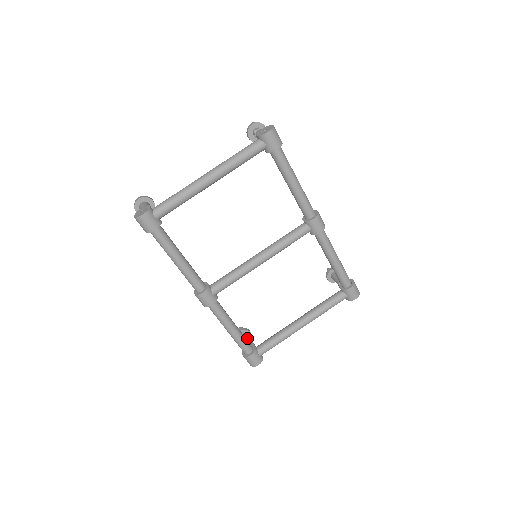
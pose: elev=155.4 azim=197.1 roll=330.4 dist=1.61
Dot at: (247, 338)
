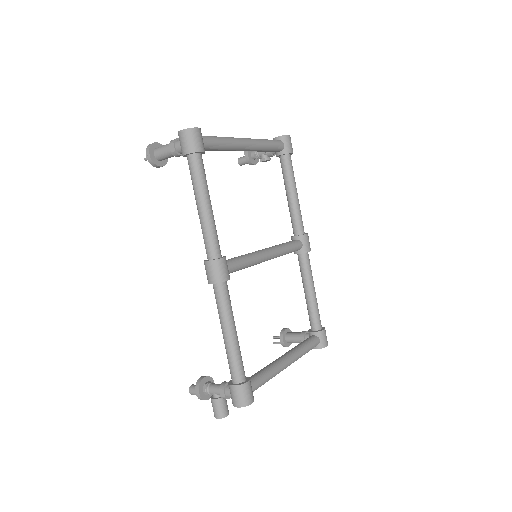
Dot at: (217, 384)
